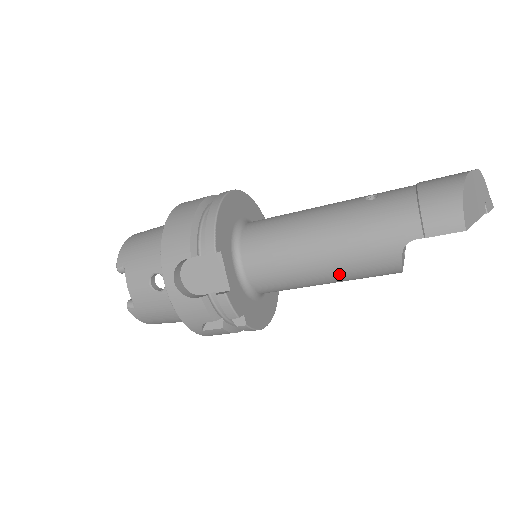
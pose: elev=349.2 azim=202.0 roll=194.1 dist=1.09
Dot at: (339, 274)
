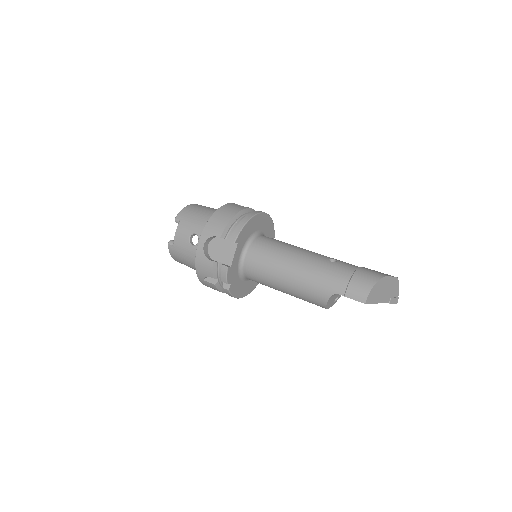
Dot at: (293, 291)
